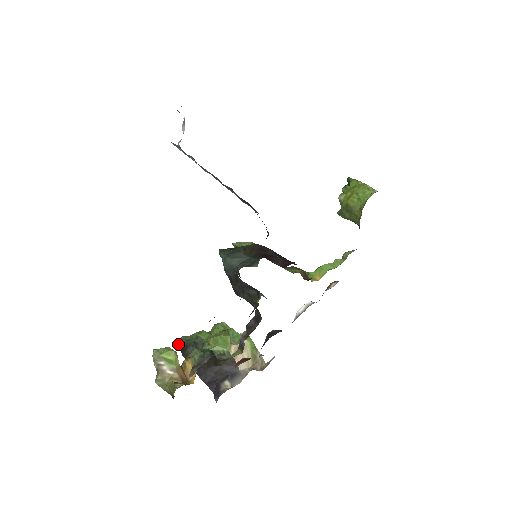
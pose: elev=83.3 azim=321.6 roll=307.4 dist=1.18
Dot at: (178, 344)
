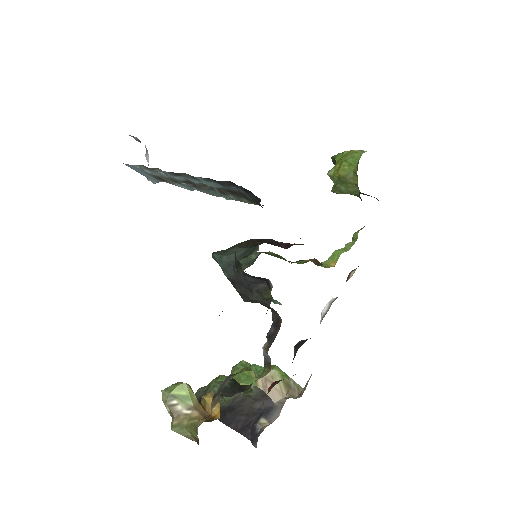
Dot at: occluded
